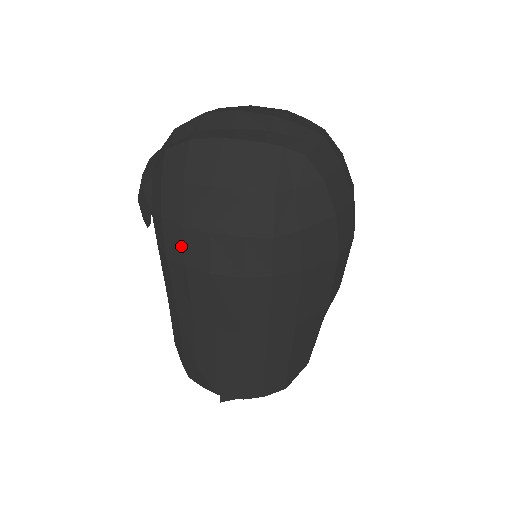
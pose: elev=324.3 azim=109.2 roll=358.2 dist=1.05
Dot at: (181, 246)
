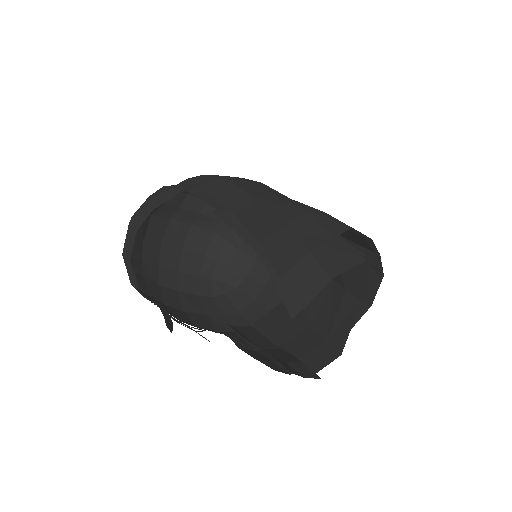
Dot at: occluded
